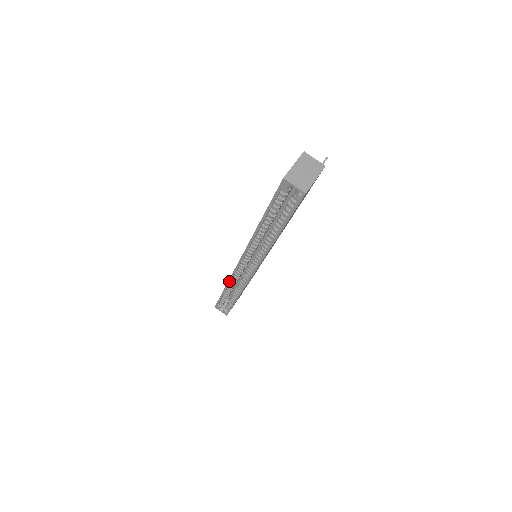
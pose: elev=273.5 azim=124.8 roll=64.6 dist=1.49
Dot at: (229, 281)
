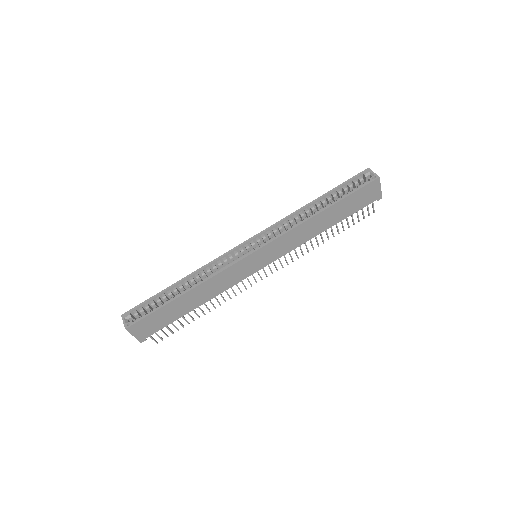
Dot at: (202, 267)
